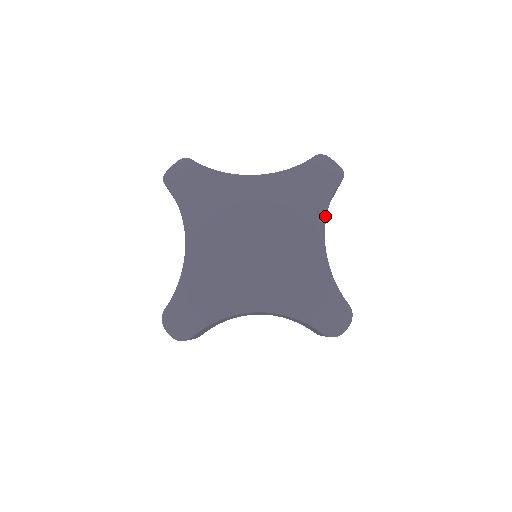
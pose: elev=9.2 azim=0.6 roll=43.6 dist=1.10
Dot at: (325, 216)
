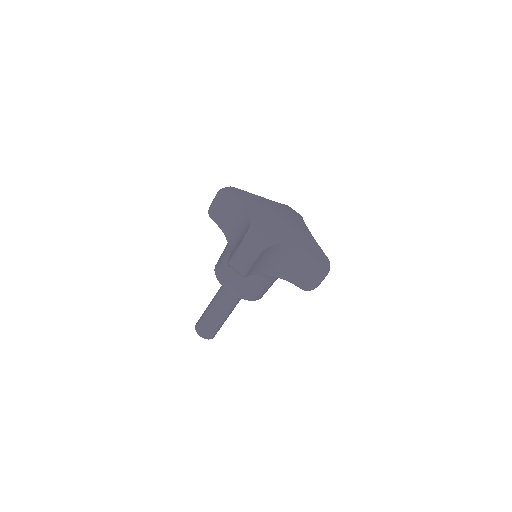
Dot at: (304, 223)
